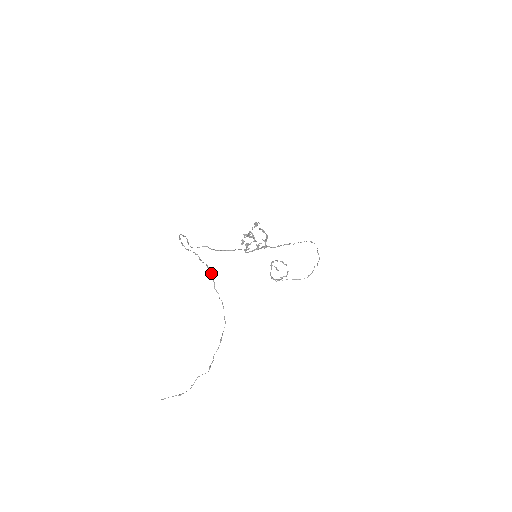
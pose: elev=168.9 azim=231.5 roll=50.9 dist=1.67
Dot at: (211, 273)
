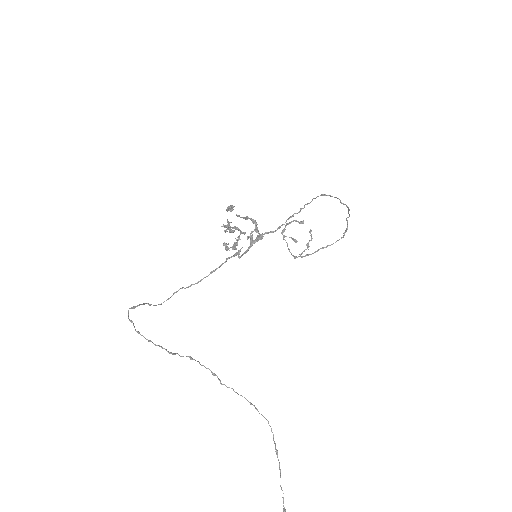
Dot at: occluded
